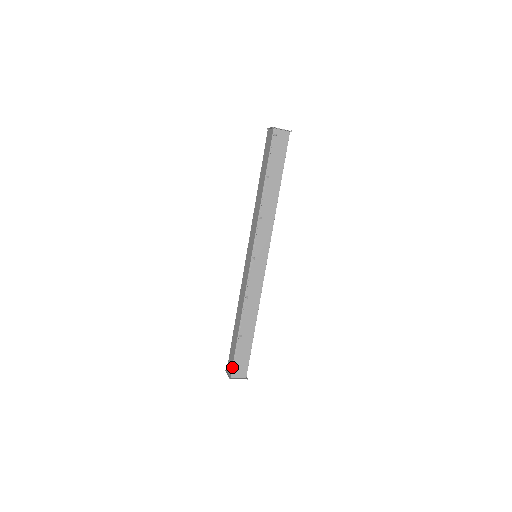
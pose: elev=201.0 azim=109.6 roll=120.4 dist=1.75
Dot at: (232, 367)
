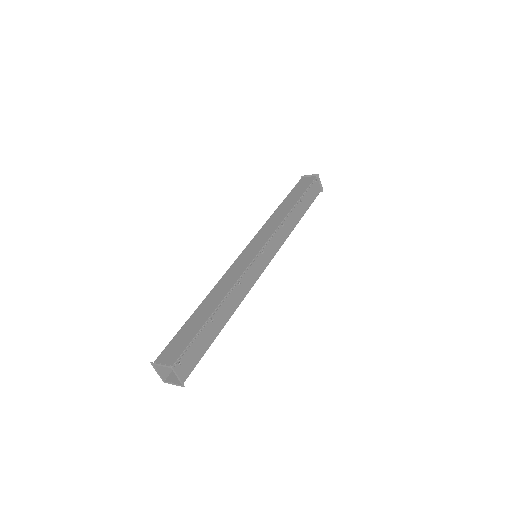
Dot at: (182, 353)
